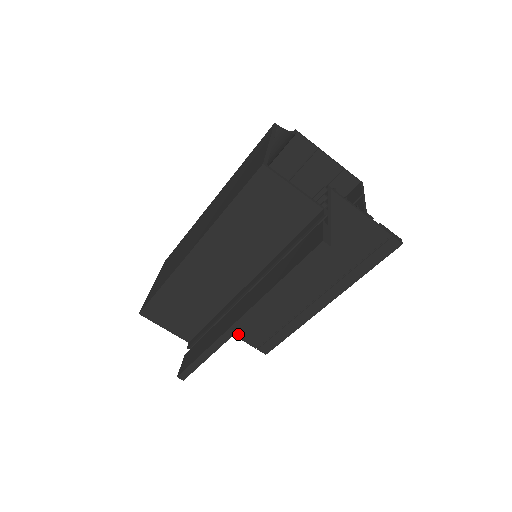
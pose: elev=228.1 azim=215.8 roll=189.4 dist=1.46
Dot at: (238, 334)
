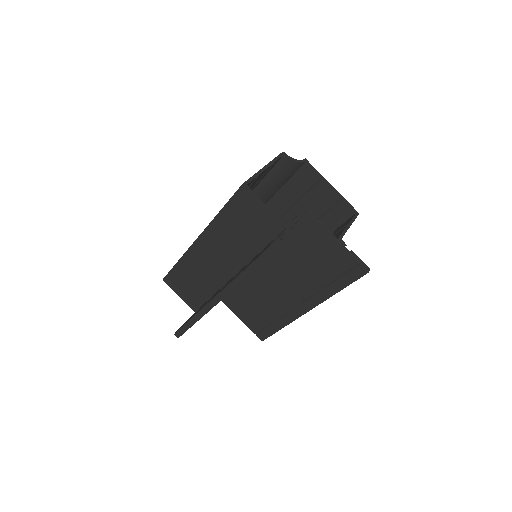
Dot at: (241, 318)
